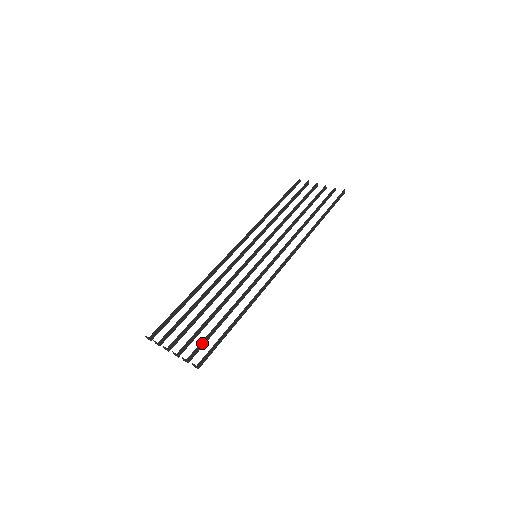
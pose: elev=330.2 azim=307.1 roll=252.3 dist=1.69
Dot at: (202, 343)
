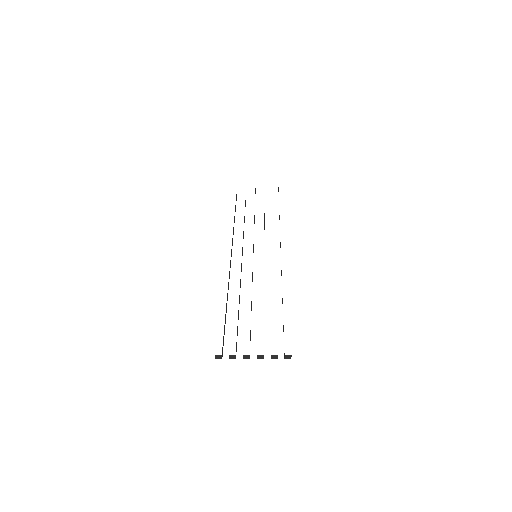
Dot at: occluded
